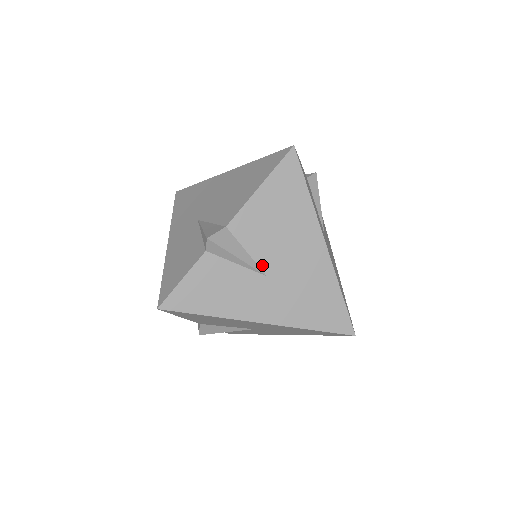
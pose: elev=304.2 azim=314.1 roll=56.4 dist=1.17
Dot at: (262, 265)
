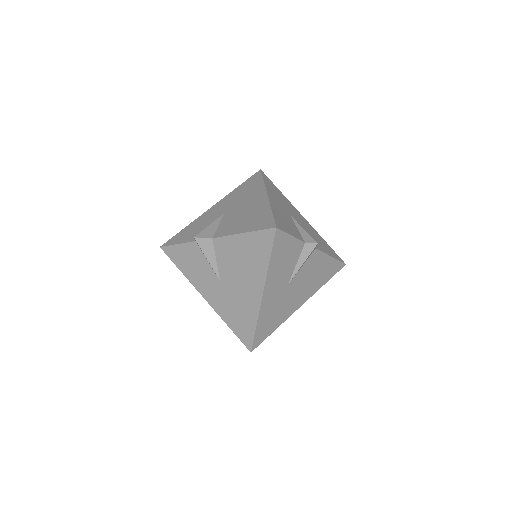
Dot at: (221, 273)
